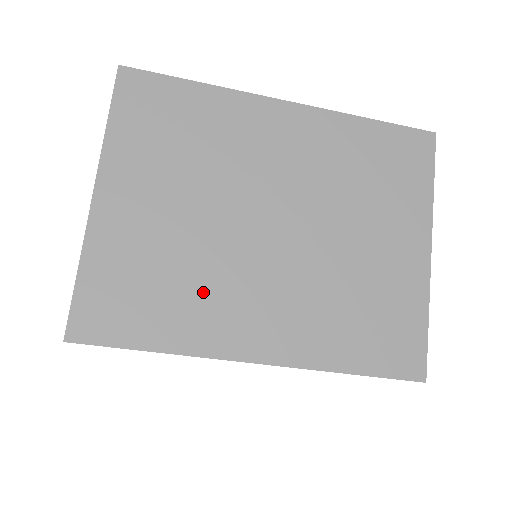
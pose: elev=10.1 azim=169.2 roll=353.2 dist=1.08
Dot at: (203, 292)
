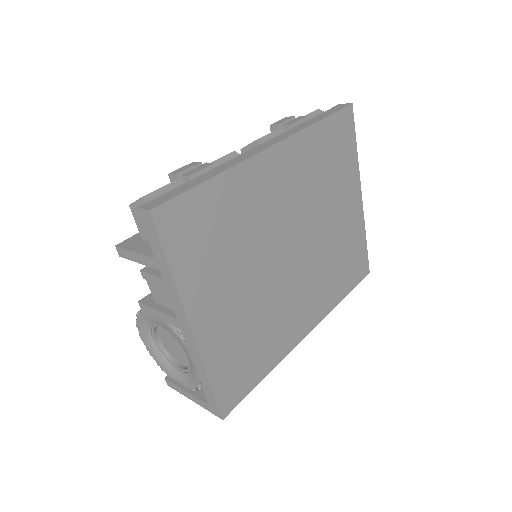
Dot at: (274, 325)
